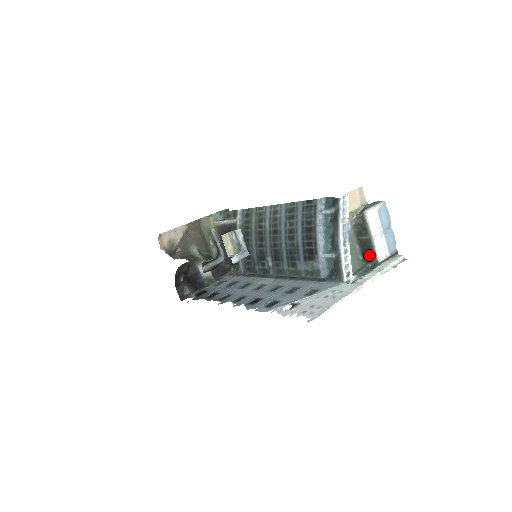
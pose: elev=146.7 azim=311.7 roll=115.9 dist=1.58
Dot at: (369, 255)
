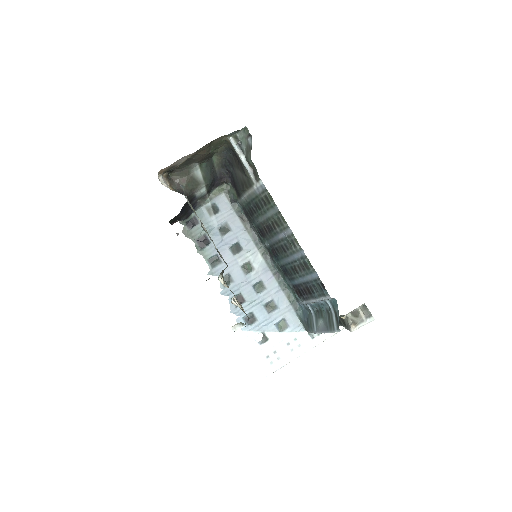
Dot at: occluded
